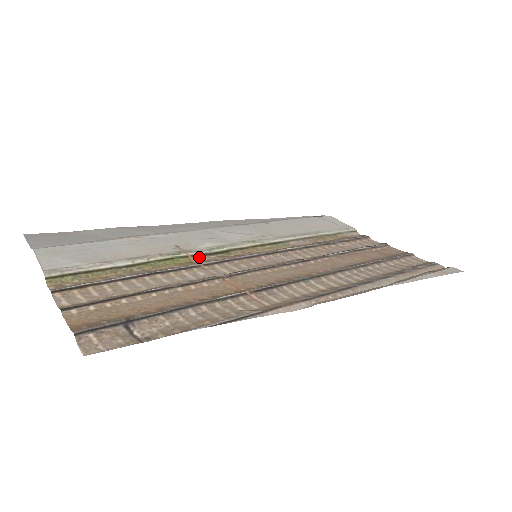
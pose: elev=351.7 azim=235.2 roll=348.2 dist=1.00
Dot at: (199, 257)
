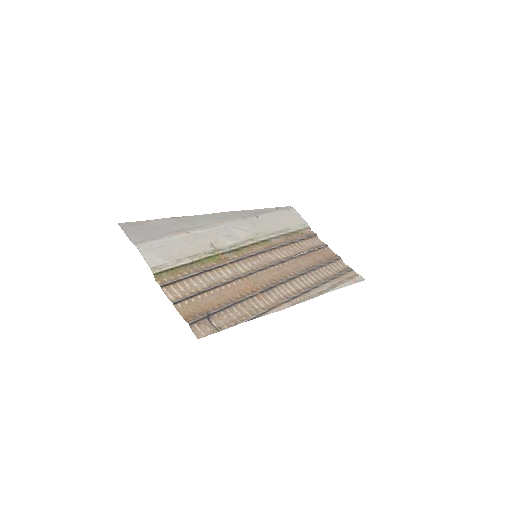
Dot at: (225, 255)
